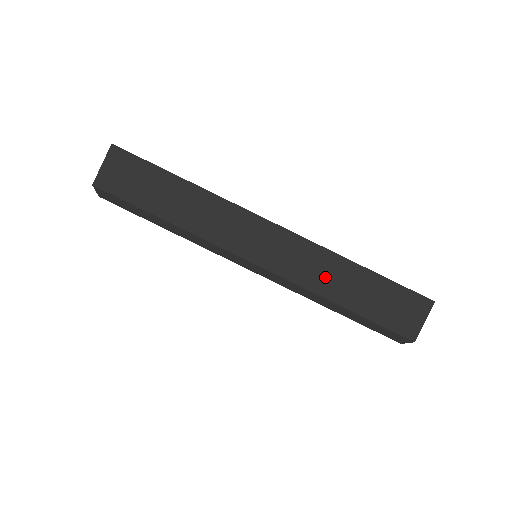
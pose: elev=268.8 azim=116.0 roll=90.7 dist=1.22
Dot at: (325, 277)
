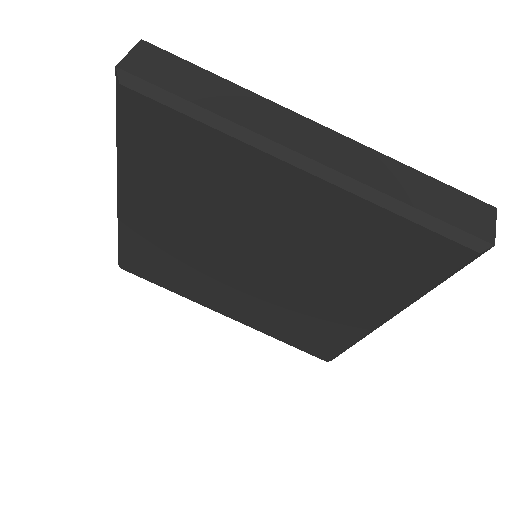
Dot at: (386, 177)
